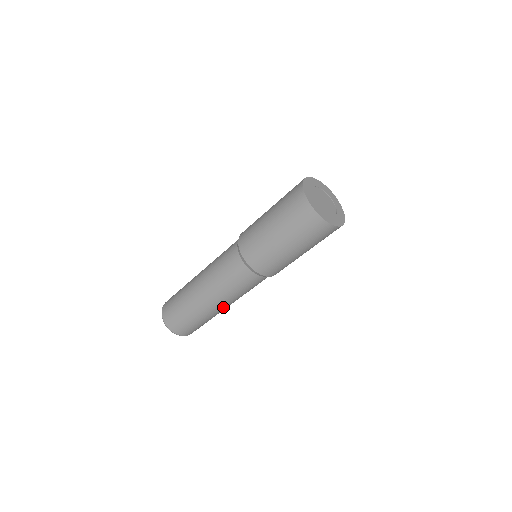
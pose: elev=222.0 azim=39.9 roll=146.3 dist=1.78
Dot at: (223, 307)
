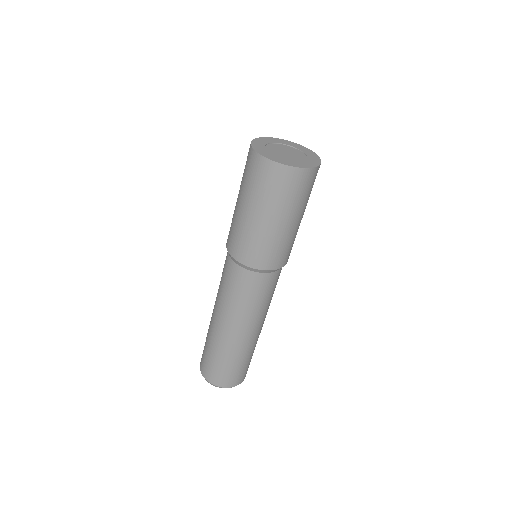
Dot at: (229, 329)
